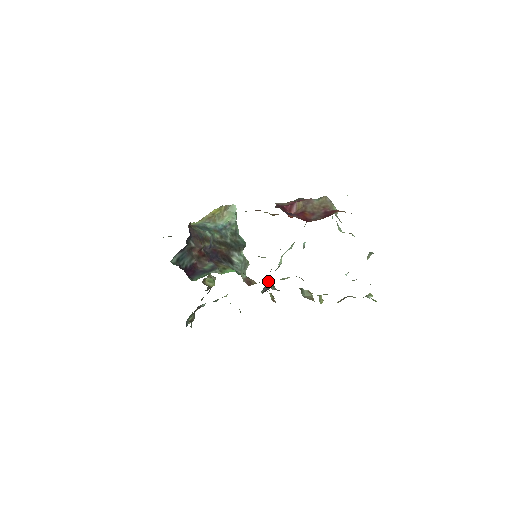
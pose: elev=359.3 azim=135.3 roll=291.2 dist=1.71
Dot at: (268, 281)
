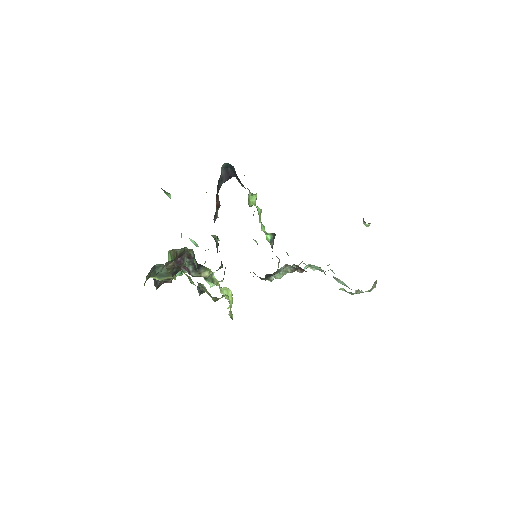
Dot at: (267, 277)
